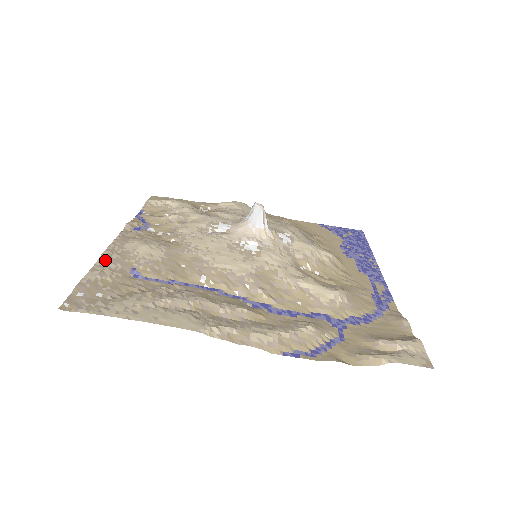
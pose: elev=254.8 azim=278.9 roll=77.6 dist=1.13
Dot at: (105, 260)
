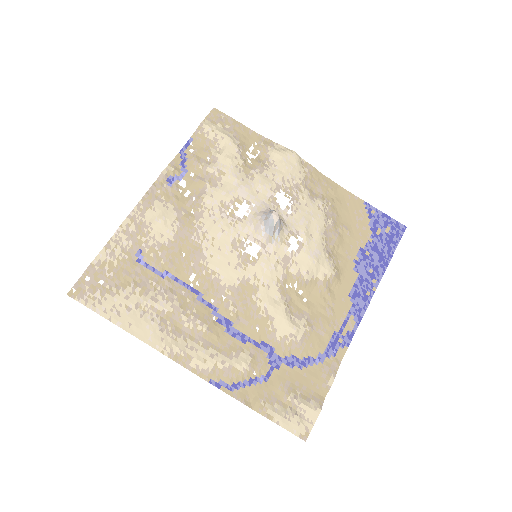
Dot at: (121, 233)
